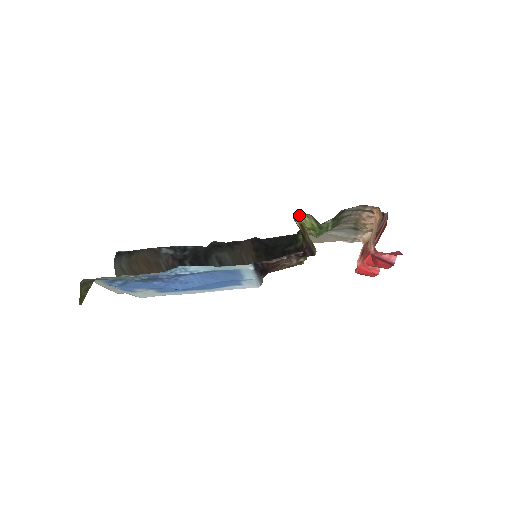
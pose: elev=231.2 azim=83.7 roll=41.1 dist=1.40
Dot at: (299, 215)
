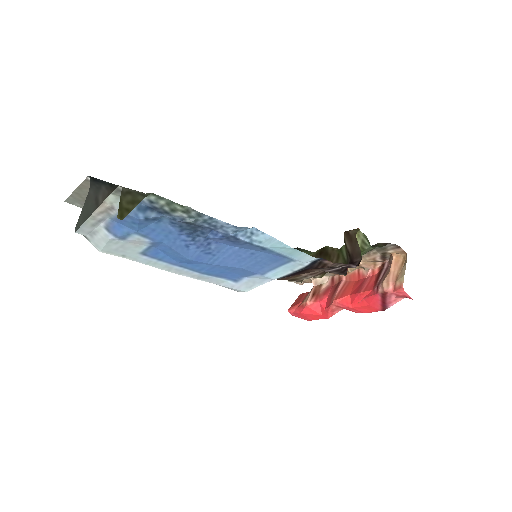
Dot at: (350, 230)
